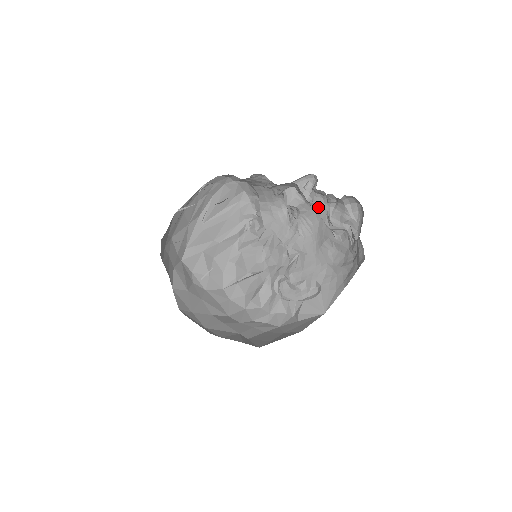
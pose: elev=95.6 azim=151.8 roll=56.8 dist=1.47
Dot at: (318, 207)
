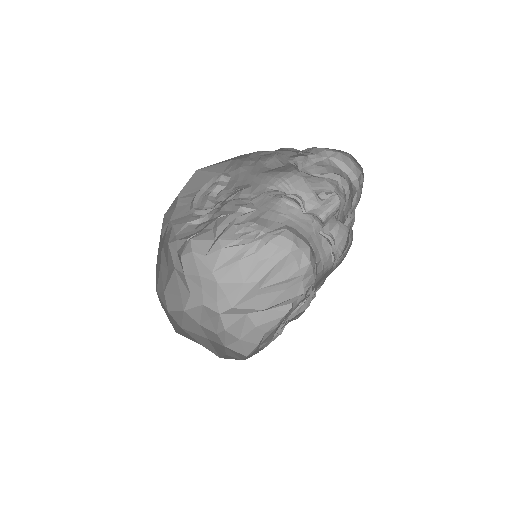
Dot at: (342, 214)
